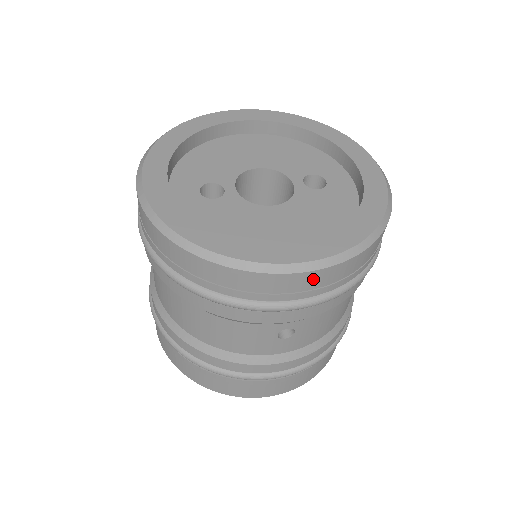
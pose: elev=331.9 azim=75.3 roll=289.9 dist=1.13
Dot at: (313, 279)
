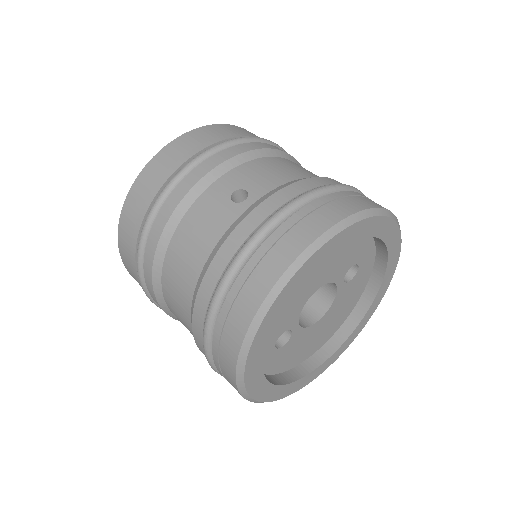
Dot at: occluded
